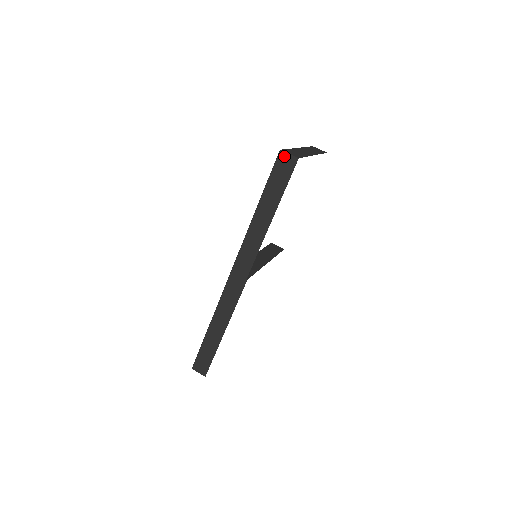
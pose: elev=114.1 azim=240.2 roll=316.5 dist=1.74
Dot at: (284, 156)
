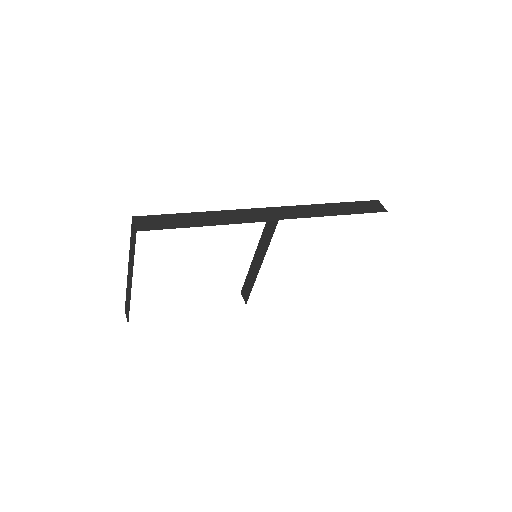
Dot at: (378, 203)
